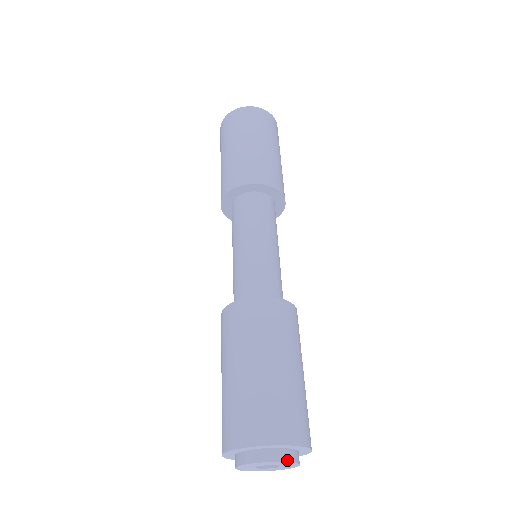
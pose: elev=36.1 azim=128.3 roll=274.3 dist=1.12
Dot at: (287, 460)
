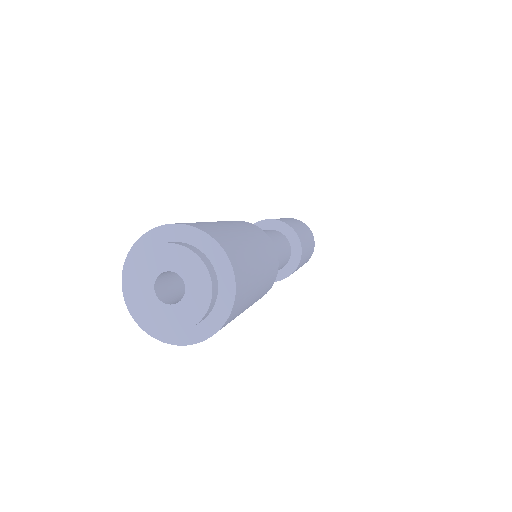
Dot at: (186, 247)
